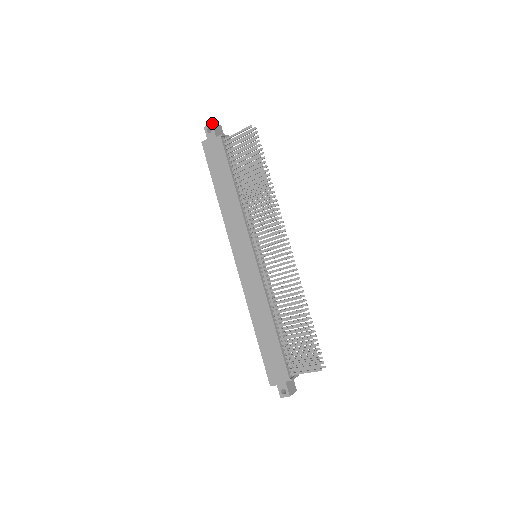
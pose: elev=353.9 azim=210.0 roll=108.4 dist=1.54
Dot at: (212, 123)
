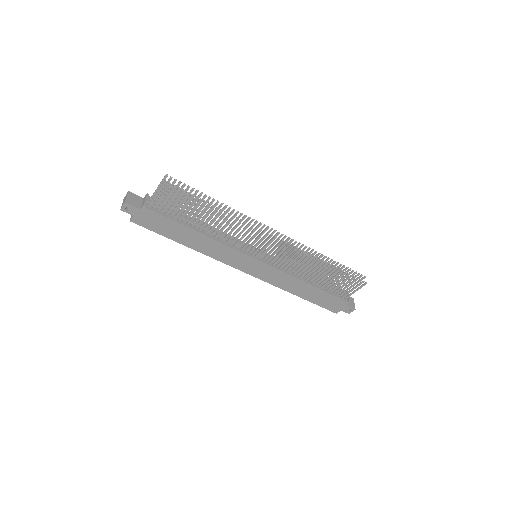
Dot at: (125, 203)
